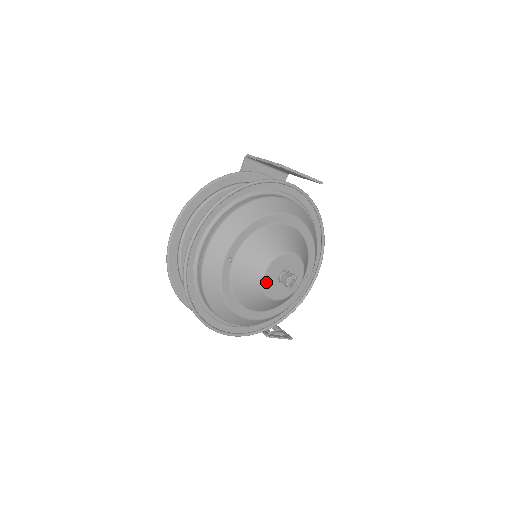
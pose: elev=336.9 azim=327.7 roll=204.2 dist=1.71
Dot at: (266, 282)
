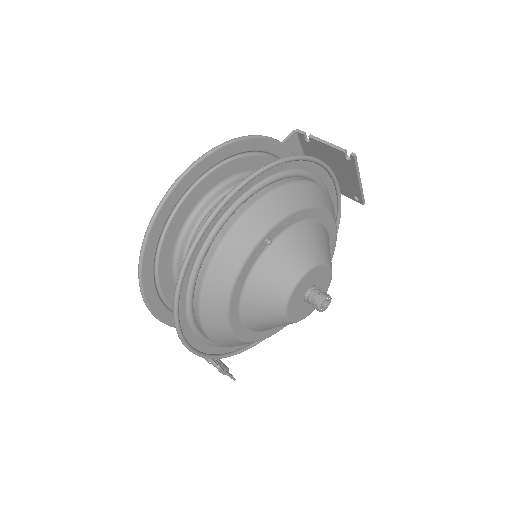
Dot at: (296, 291)
